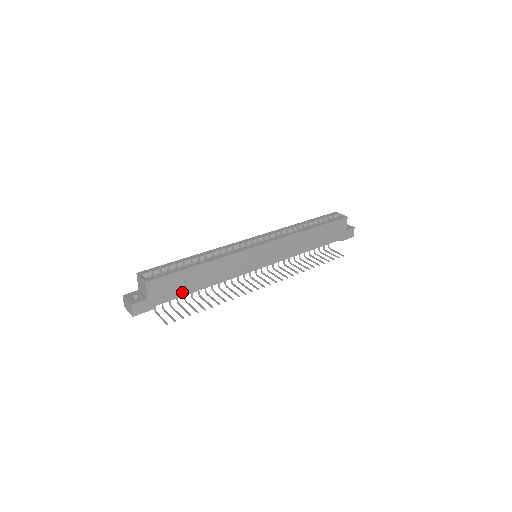
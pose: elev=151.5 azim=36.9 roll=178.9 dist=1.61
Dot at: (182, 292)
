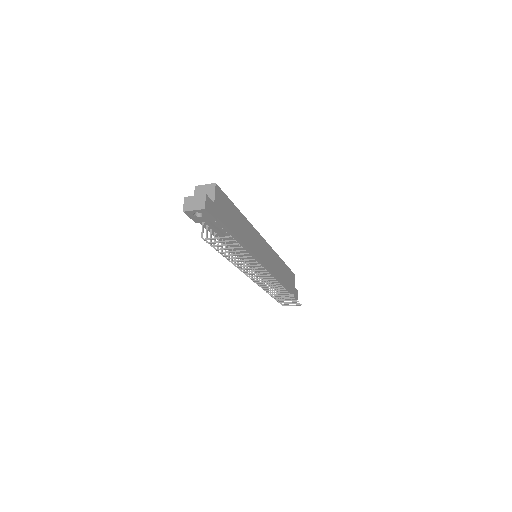
Dot at: (230, 226)
